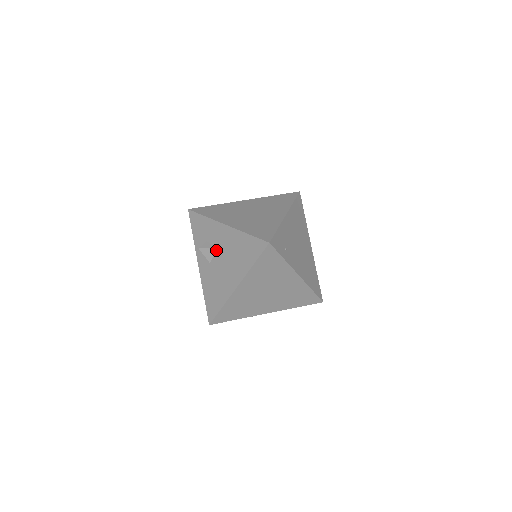
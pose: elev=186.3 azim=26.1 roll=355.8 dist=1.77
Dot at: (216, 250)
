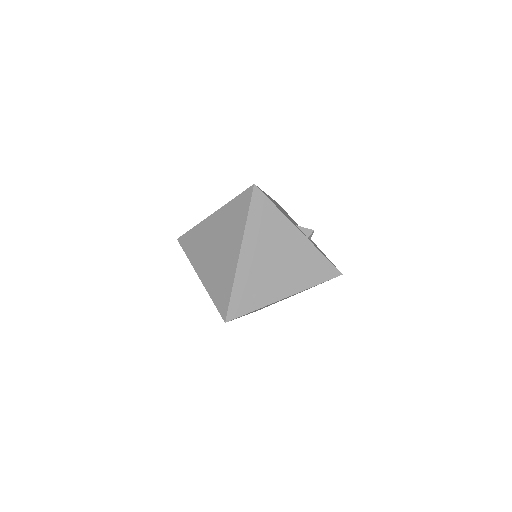
Dot at: occluded
